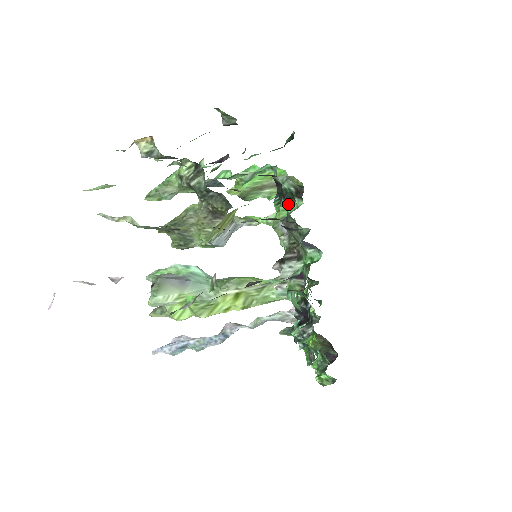
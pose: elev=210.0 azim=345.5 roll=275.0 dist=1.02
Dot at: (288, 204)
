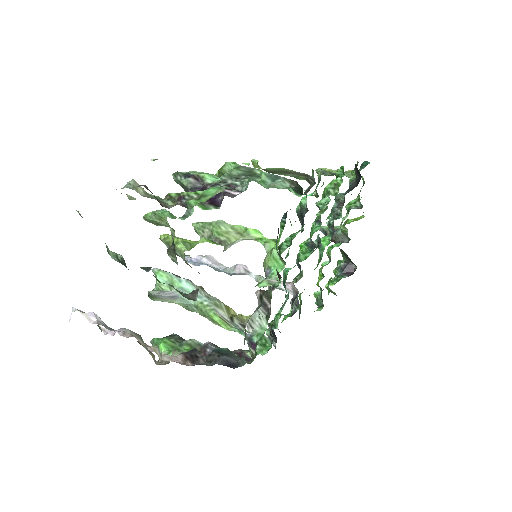
Dot at: (279, 256)
